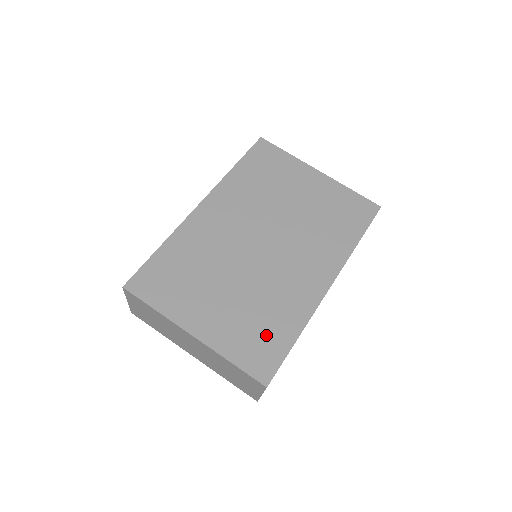
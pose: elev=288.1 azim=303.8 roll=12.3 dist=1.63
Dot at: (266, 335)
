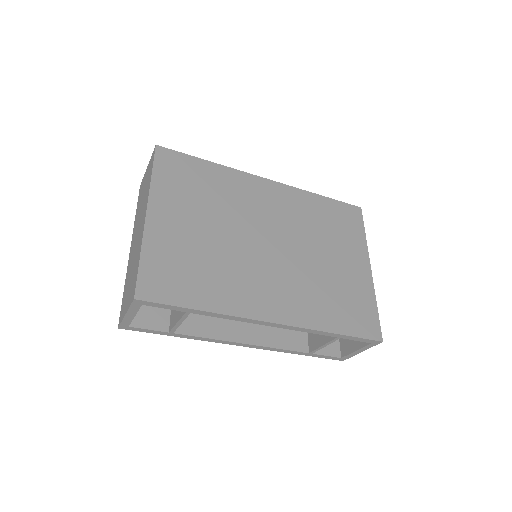
Dot at: (186, 279)
